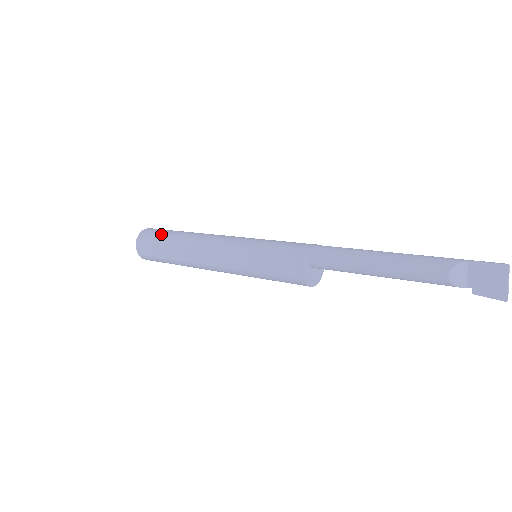
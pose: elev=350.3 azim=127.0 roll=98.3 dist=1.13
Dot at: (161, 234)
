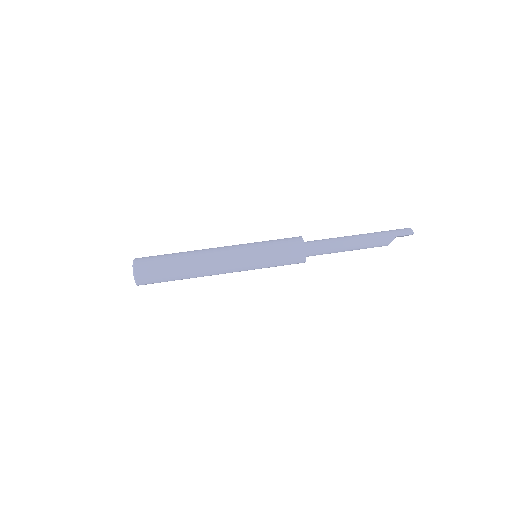
Dot at: (163, 275)
